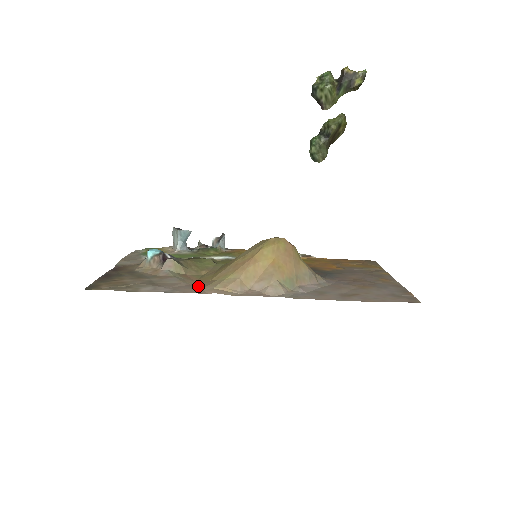
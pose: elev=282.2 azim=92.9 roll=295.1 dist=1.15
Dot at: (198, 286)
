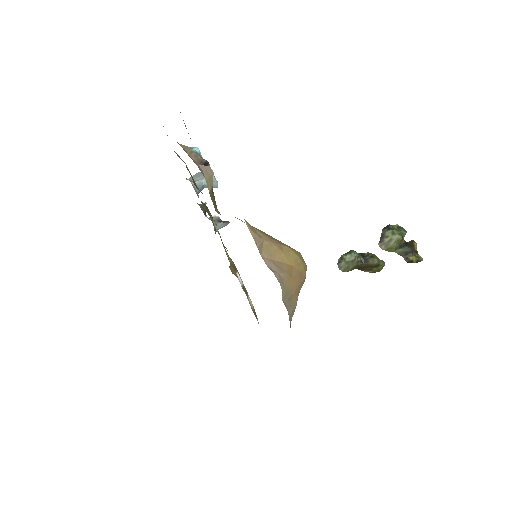
Dot at: occluded
